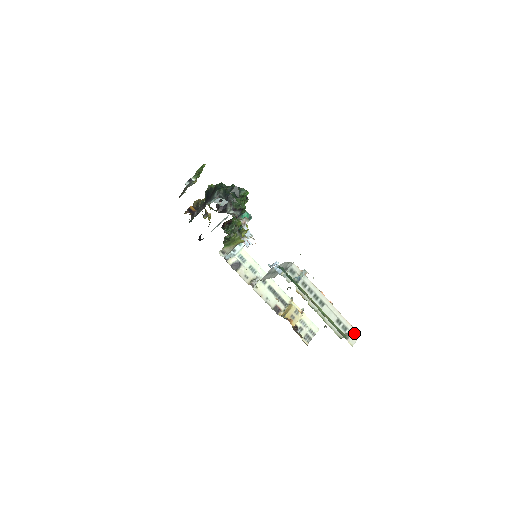
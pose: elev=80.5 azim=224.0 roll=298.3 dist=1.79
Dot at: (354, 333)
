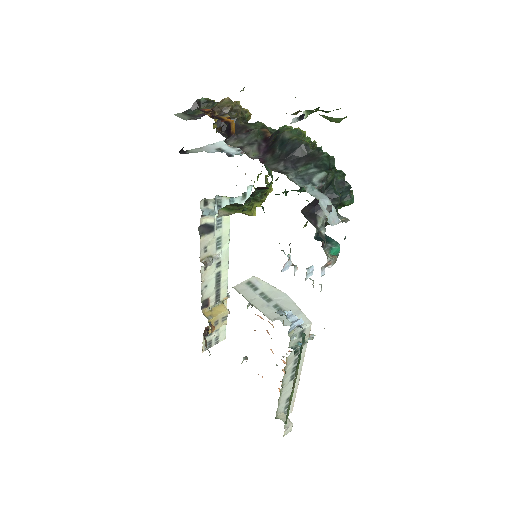
Dot at: (289, 412)
